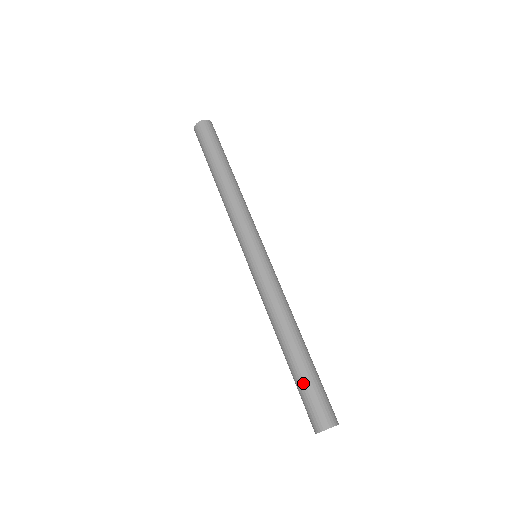
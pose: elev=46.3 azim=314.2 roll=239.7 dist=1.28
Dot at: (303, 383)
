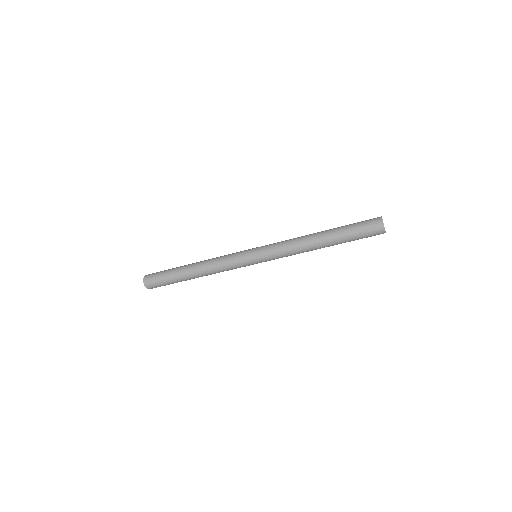
Dot at: (350, 231)
